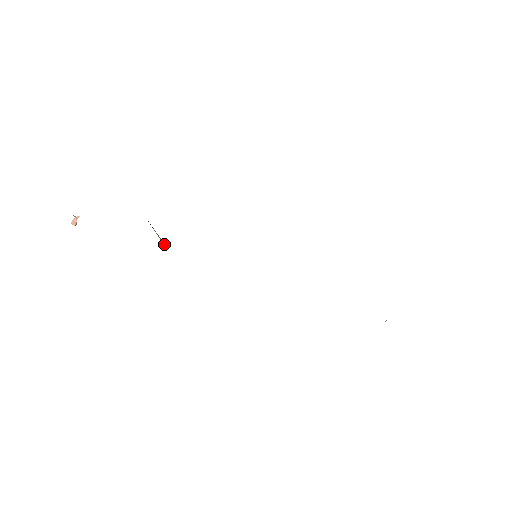
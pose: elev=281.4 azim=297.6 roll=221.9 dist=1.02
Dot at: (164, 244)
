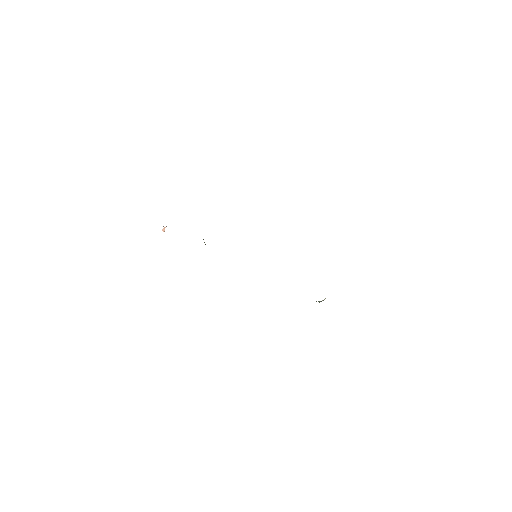
Dot at: (205, 244)
